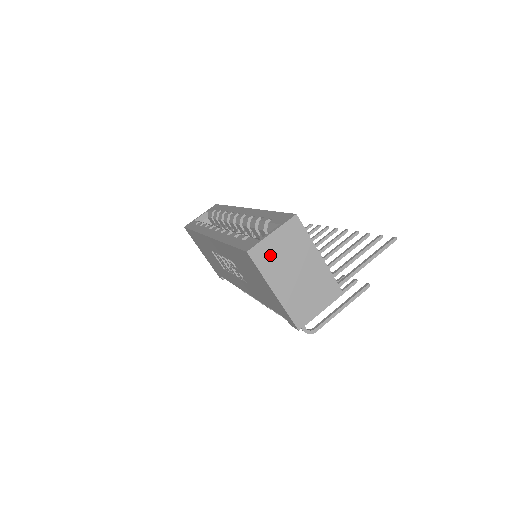
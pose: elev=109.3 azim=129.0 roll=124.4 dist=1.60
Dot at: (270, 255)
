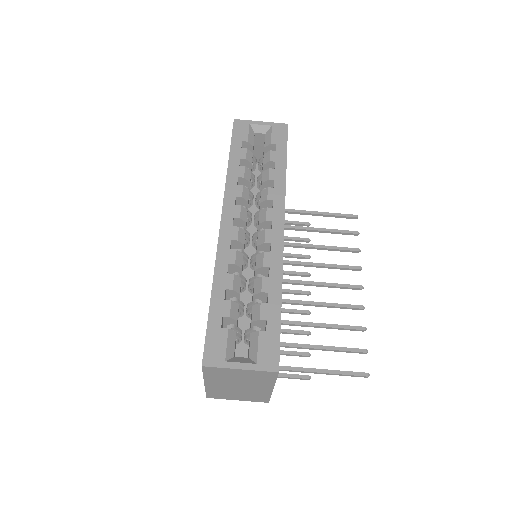
Dot at: (224, 374)
